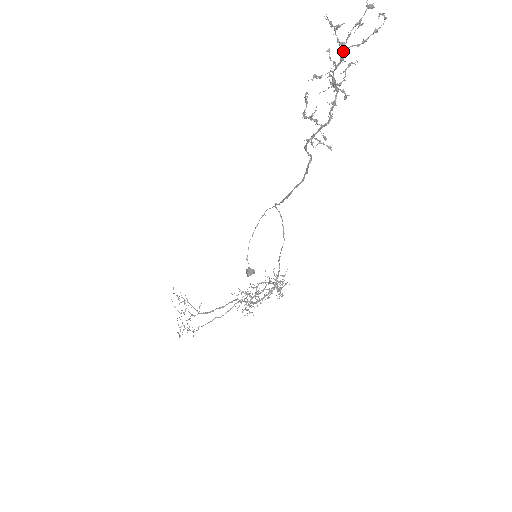
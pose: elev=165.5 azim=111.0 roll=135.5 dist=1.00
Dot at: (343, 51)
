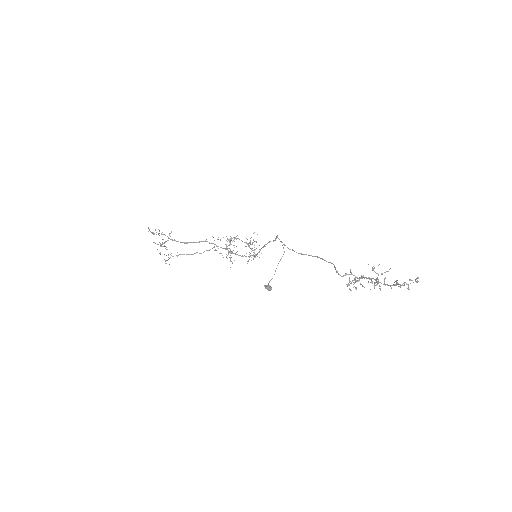
Dot at: (393, 285)
